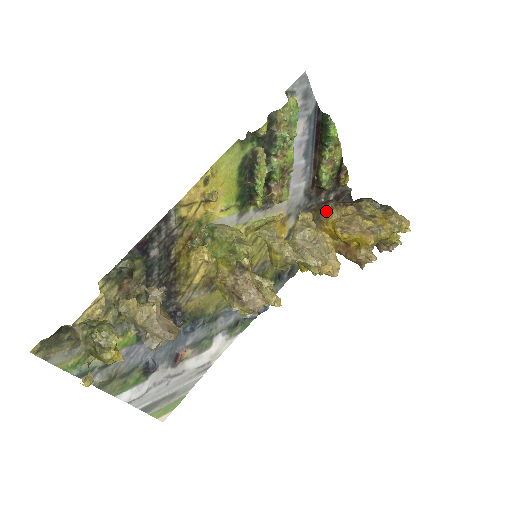
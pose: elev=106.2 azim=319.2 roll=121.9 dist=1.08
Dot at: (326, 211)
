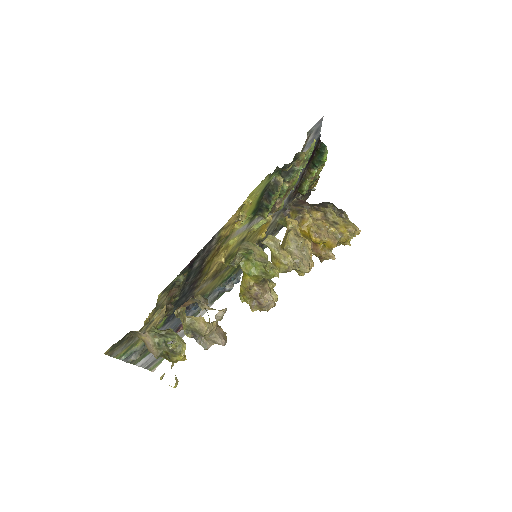
Dot at: (303, 215)
